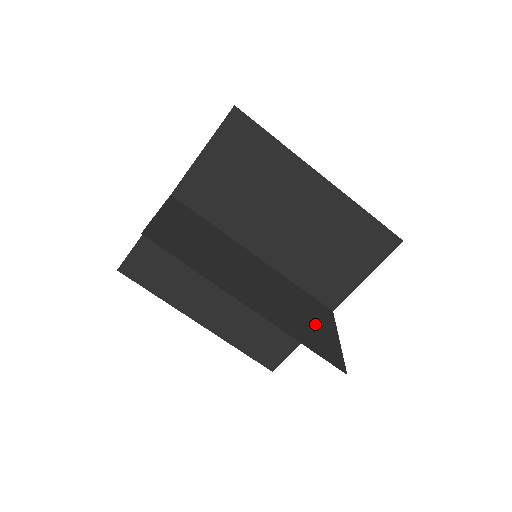
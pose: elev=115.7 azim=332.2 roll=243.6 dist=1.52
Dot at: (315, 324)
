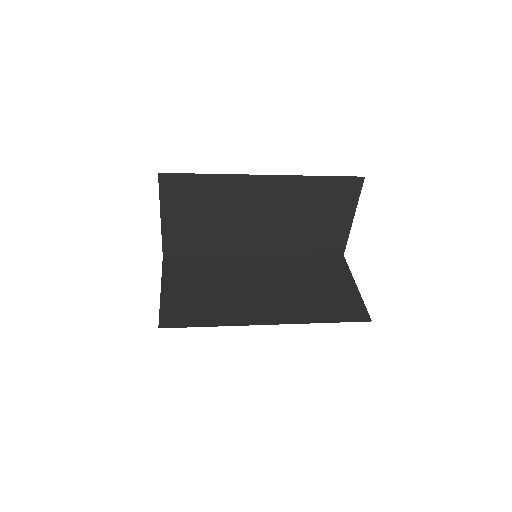
Dot at: (330, 288)
